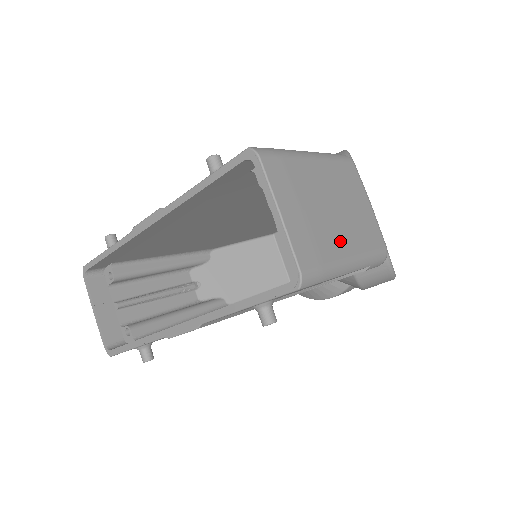
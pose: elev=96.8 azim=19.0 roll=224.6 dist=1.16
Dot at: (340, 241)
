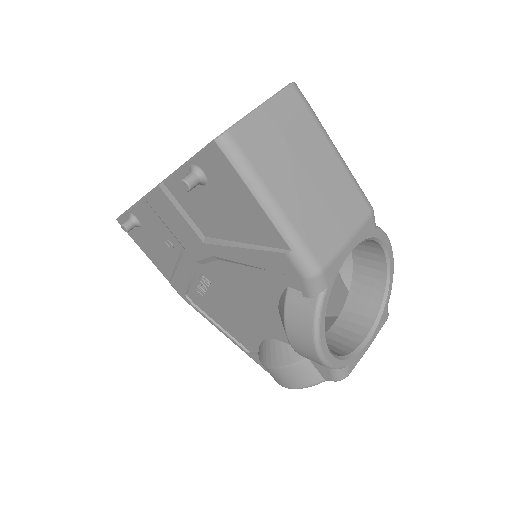
Dot at: (284, 186)
